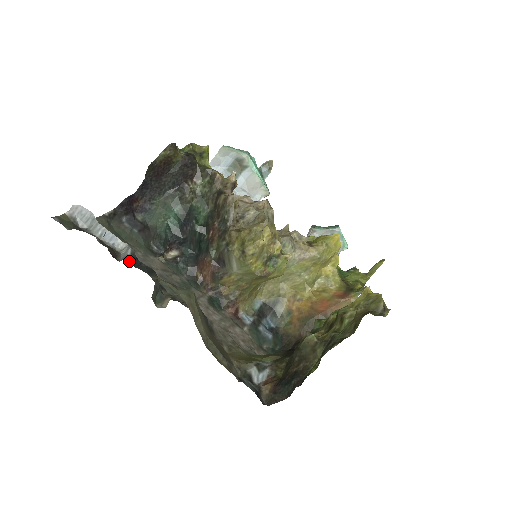
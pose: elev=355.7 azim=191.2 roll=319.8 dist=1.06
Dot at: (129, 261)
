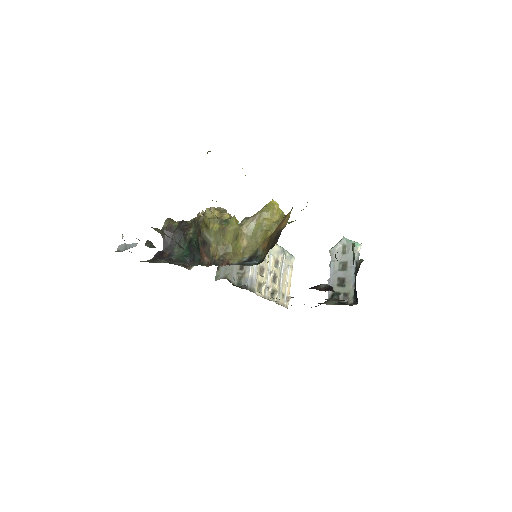
Dot at: occluded
